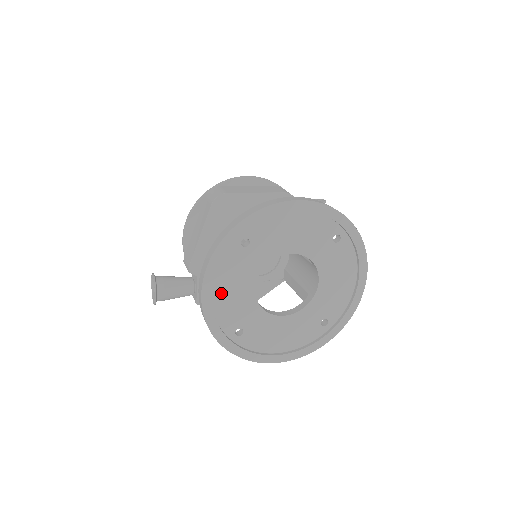
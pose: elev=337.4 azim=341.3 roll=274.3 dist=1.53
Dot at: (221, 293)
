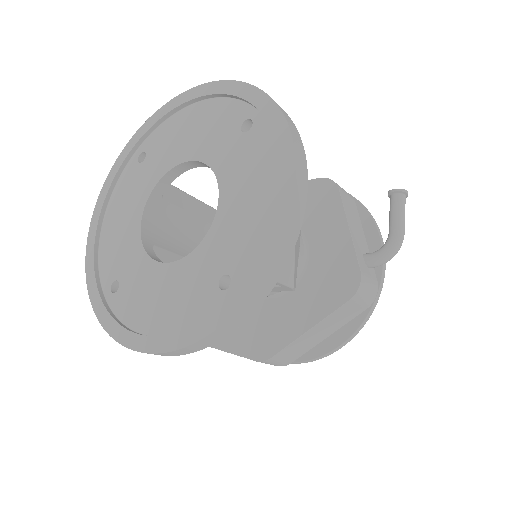
Dot at: (110, 226)
